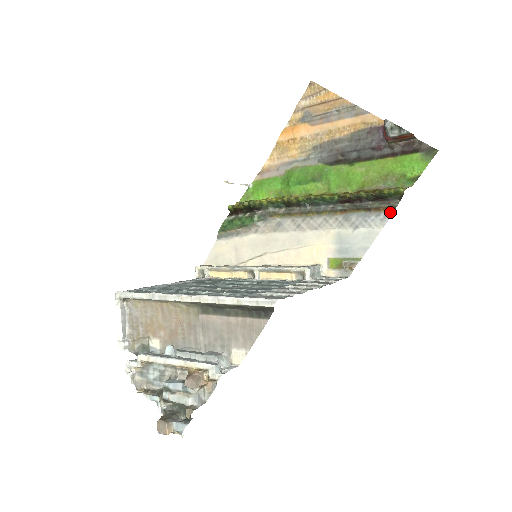
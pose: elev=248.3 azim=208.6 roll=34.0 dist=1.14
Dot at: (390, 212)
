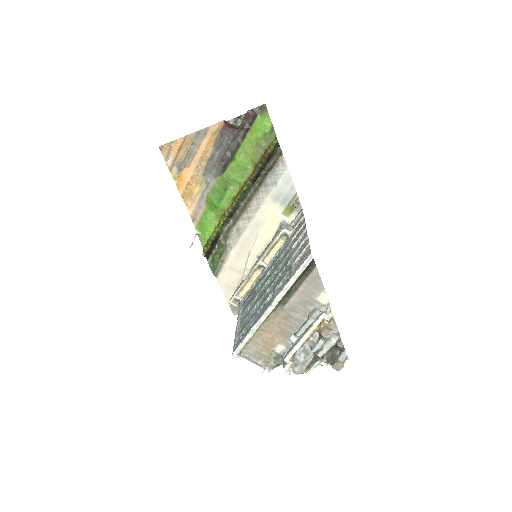
Dot at: (282, 157)
